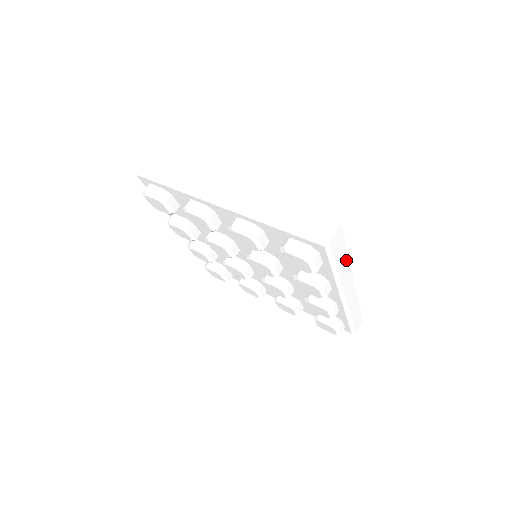
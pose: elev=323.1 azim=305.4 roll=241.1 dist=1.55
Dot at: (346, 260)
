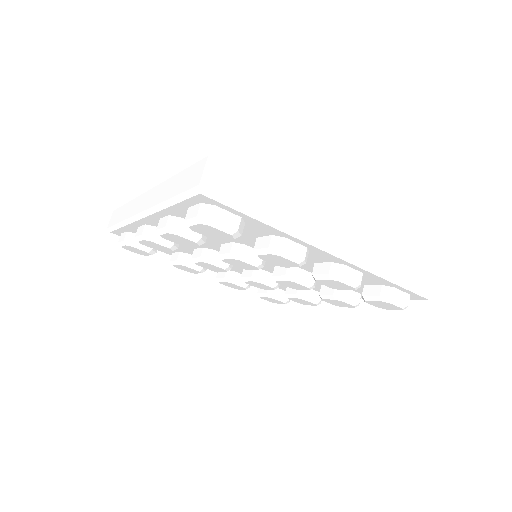
Dot at: (282, 200)
